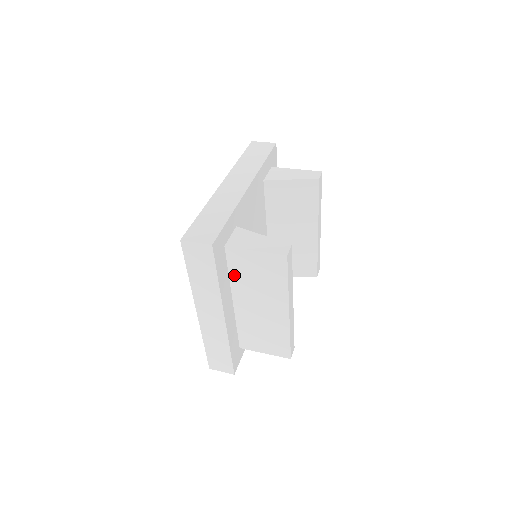
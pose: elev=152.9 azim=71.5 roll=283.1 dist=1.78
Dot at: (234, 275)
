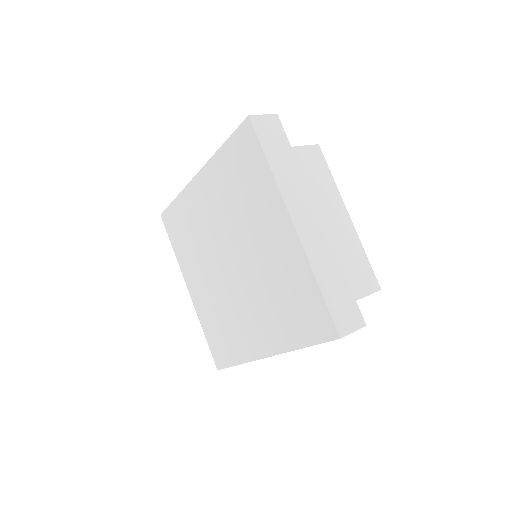
Dot at: occluded
